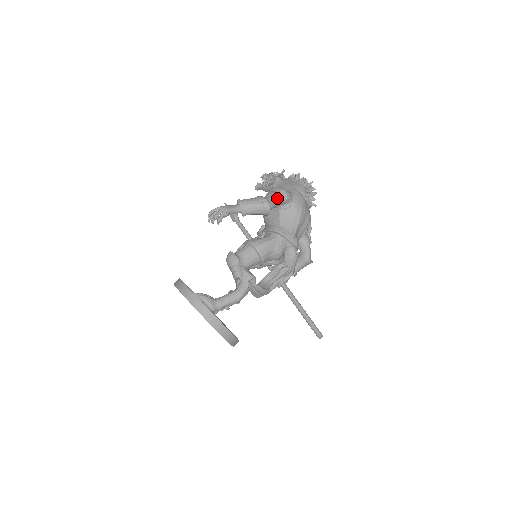
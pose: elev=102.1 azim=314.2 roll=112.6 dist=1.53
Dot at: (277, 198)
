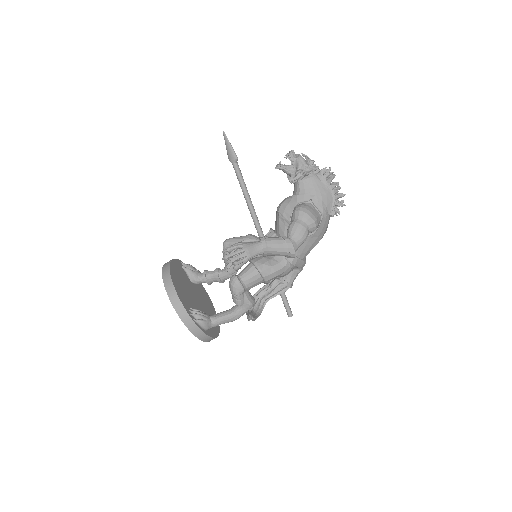
Dot at: (305, 238)
